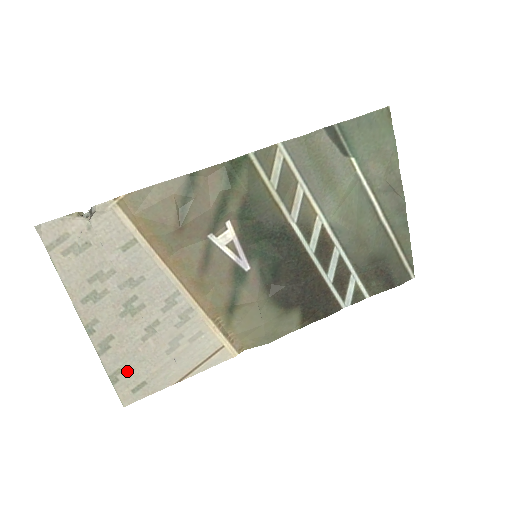
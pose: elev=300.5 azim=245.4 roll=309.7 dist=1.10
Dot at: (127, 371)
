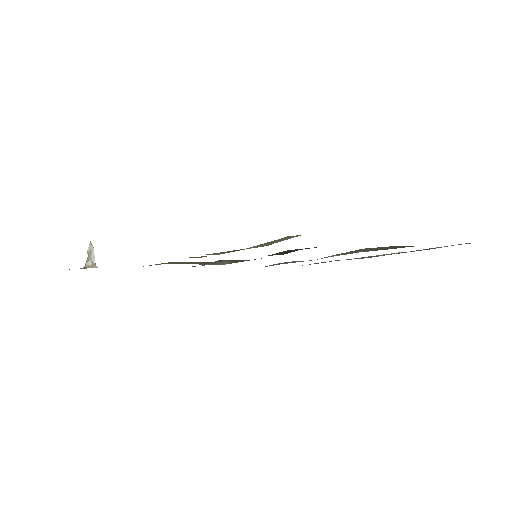
Dot at: occluded
